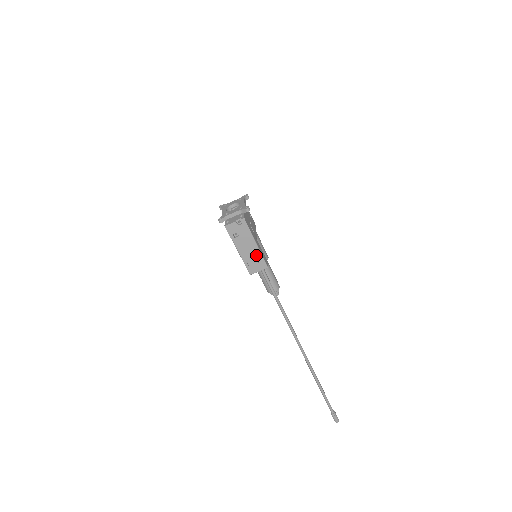
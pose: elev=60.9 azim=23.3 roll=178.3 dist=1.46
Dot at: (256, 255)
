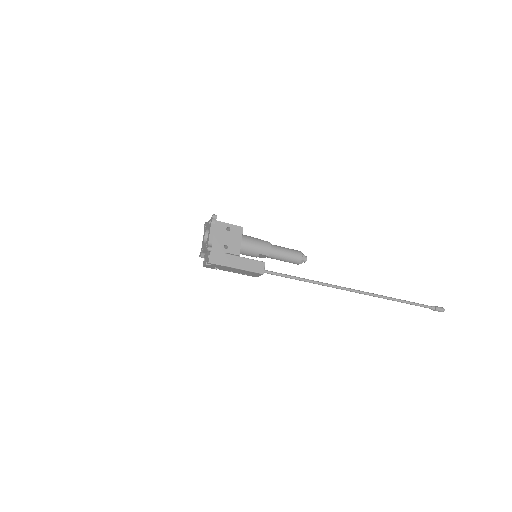
Dot at: (245, 271)
